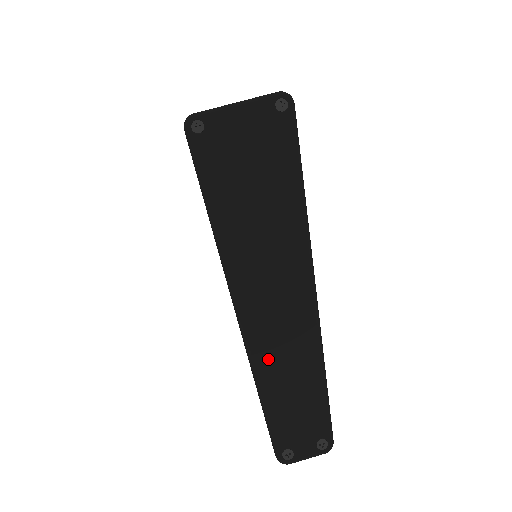
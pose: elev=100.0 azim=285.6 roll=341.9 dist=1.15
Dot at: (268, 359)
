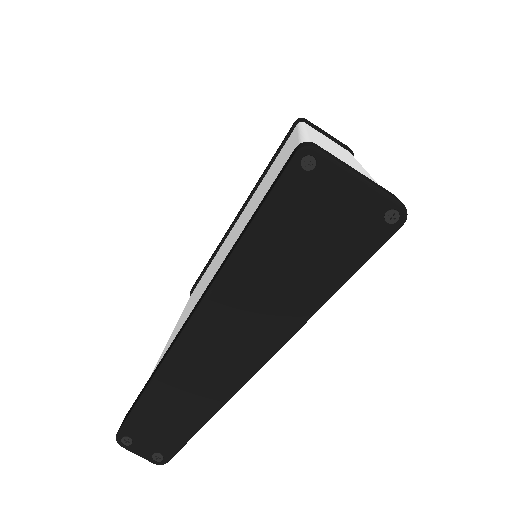
Dot at: (178, 374)
